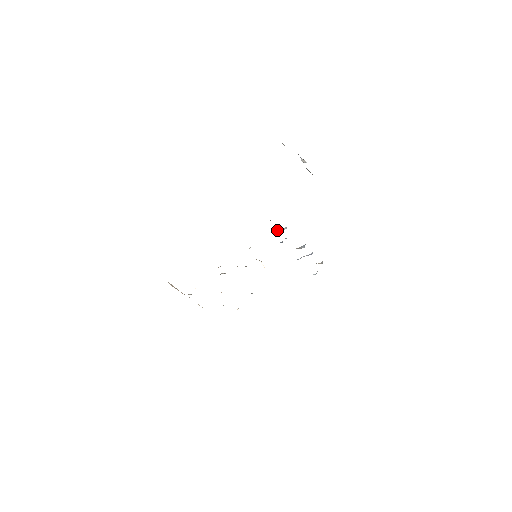
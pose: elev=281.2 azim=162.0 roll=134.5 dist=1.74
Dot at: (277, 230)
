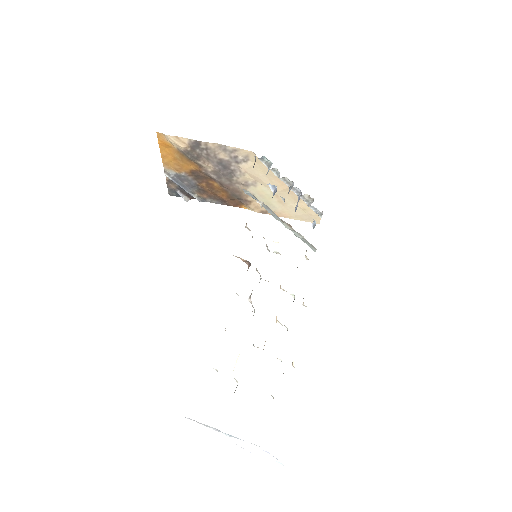
Dot at: occluded
